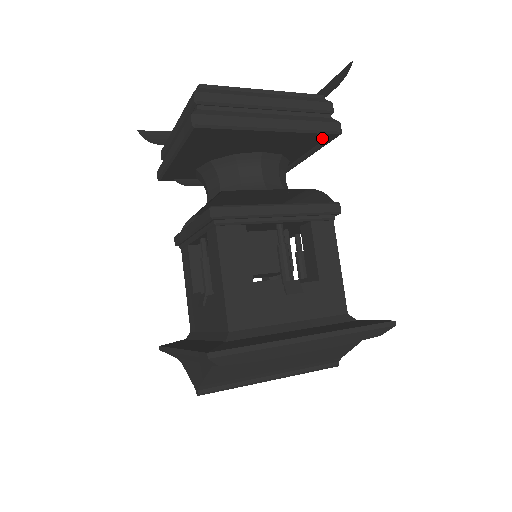
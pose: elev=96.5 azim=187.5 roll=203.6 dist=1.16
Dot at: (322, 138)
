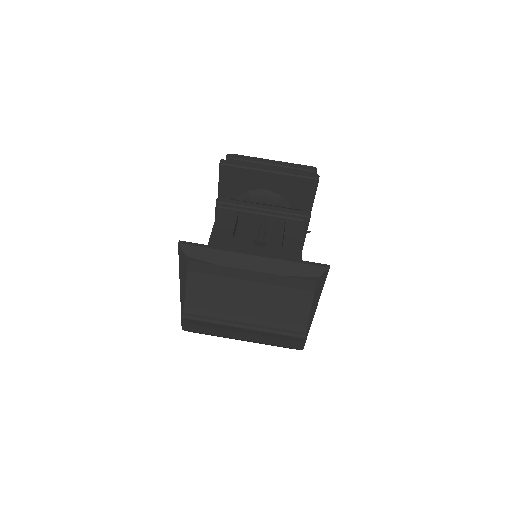
Dot at: (307, 184)
